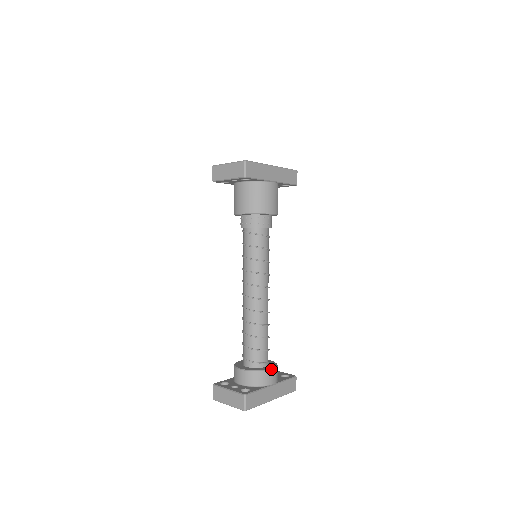
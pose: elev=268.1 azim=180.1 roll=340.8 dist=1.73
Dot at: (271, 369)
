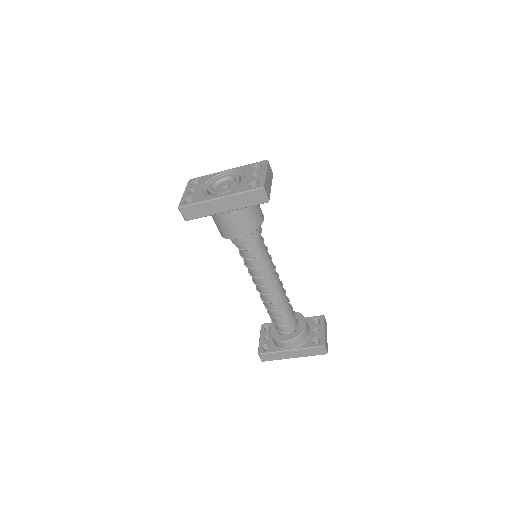
Dot at: (285, 341)
